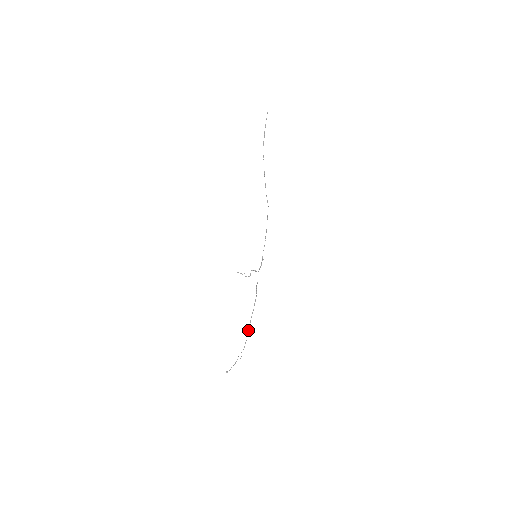
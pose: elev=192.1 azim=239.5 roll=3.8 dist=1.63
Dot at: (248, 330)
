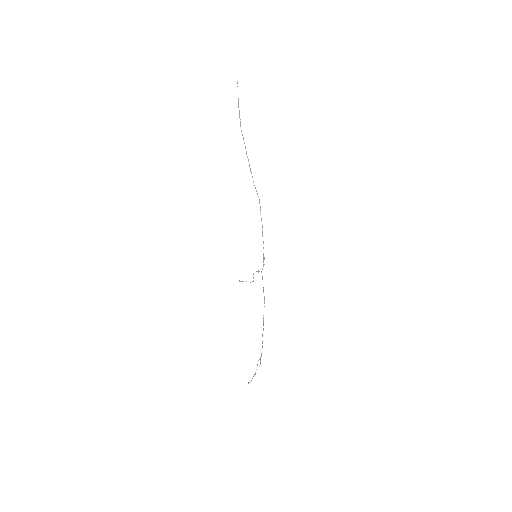
Dot at: (262, 334)
